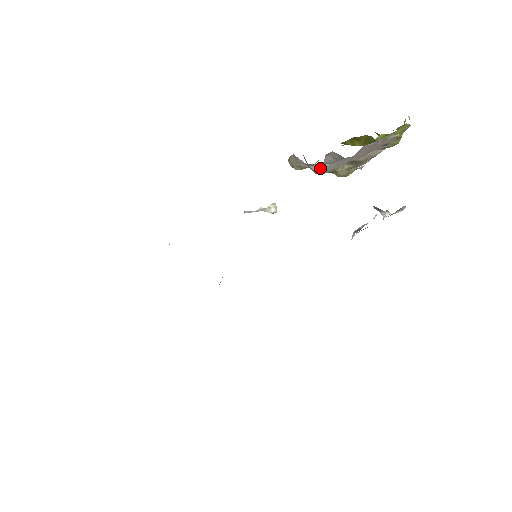
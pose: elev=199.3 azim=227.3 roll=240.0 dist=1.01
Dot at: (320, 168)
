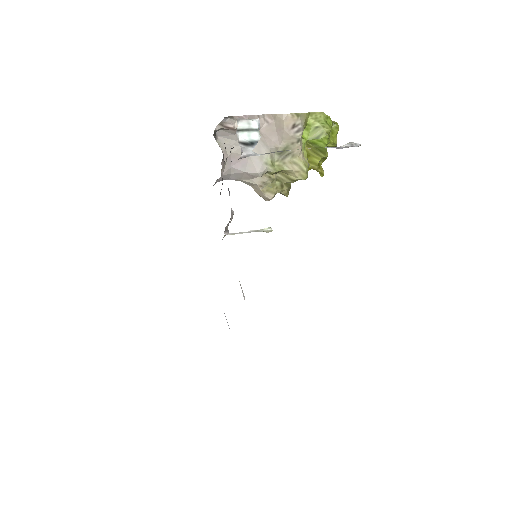
Dot at: (251, 167)
